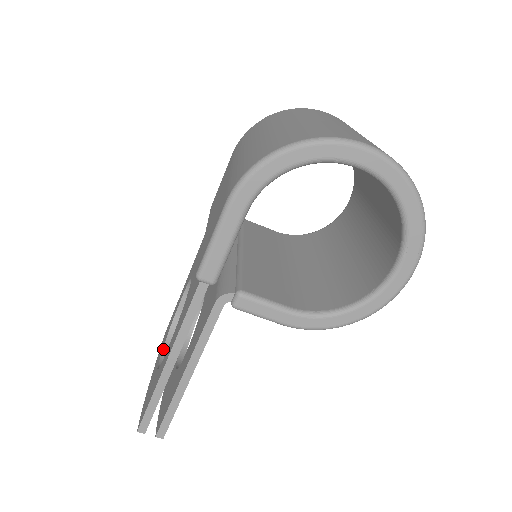
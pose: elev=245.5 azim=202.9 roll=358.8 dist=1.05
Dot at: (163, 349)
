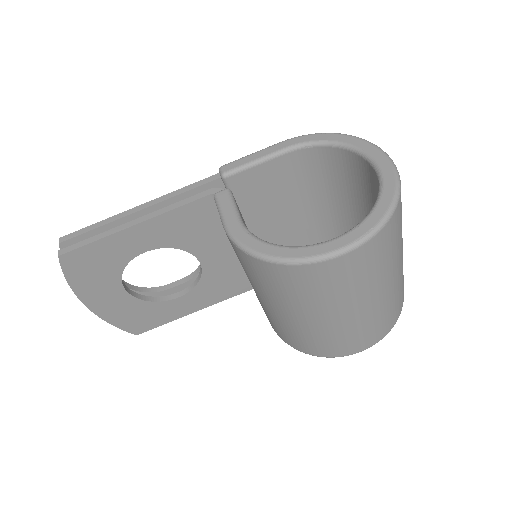
Dot at: (128, 283)
